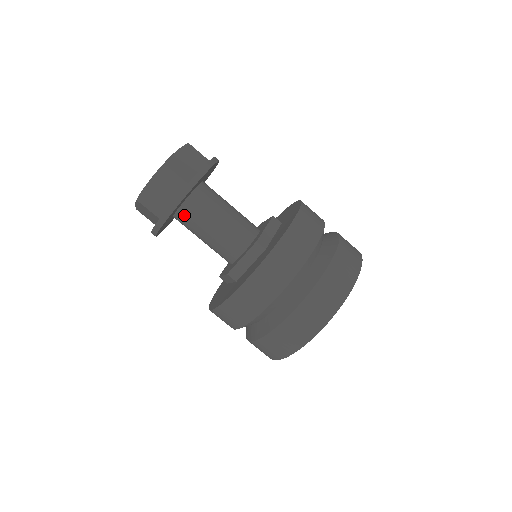
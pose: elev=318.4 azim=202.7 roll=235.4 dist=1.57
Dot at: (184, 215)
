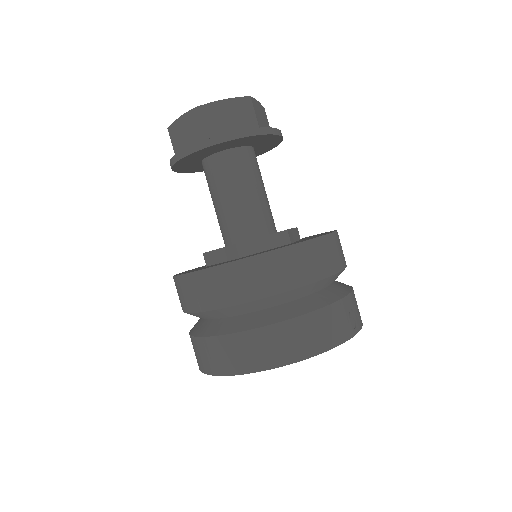
Dot at: (205, 169)
